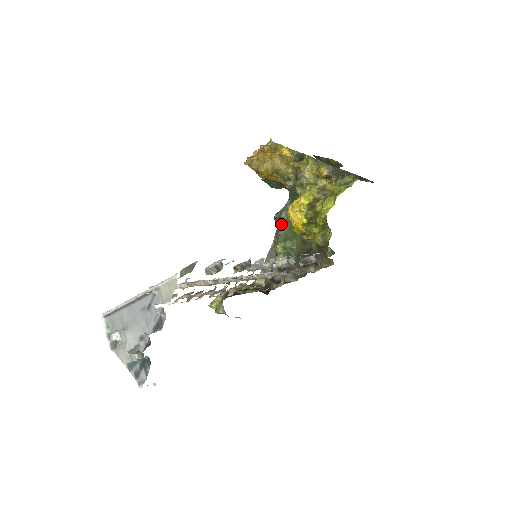
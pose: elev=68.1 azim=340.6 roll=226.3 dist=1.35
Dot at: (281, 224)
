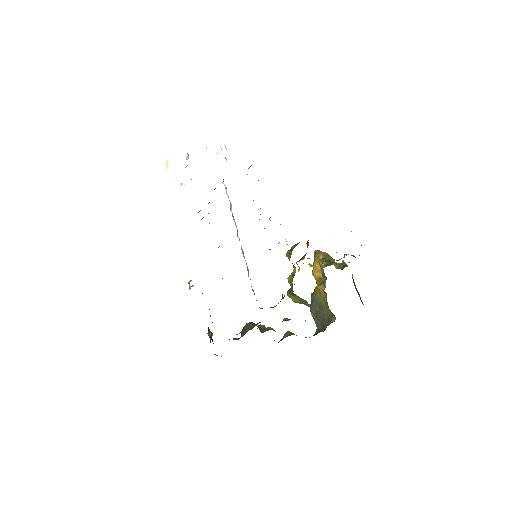
Dot at: occluded
